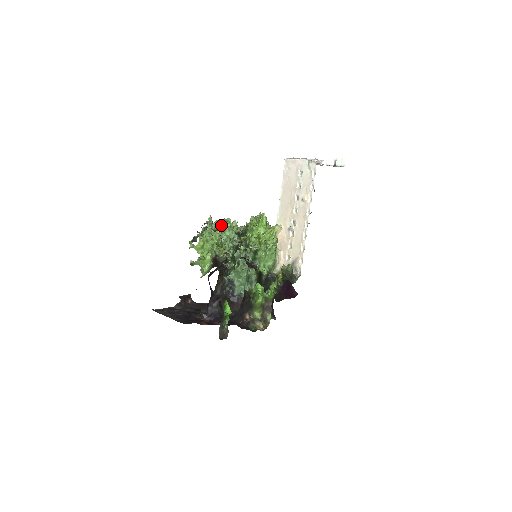
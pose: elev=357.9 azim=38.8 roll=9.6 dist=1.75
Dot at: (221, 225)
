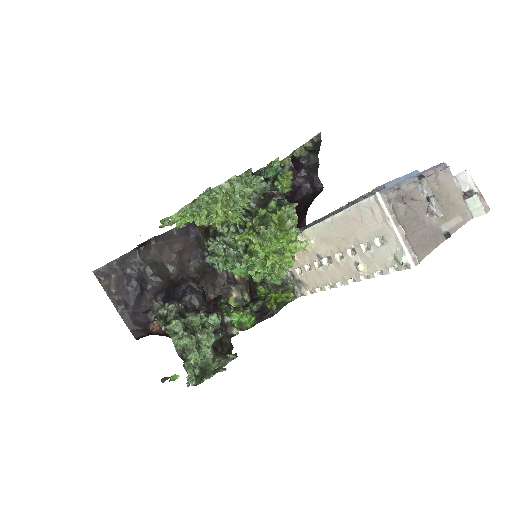
Dot at: (192, 343)
